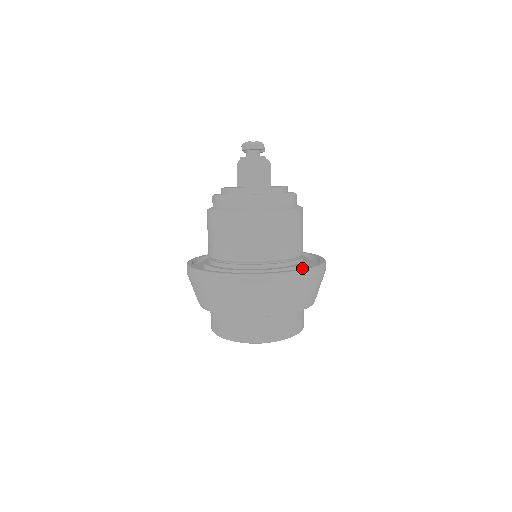
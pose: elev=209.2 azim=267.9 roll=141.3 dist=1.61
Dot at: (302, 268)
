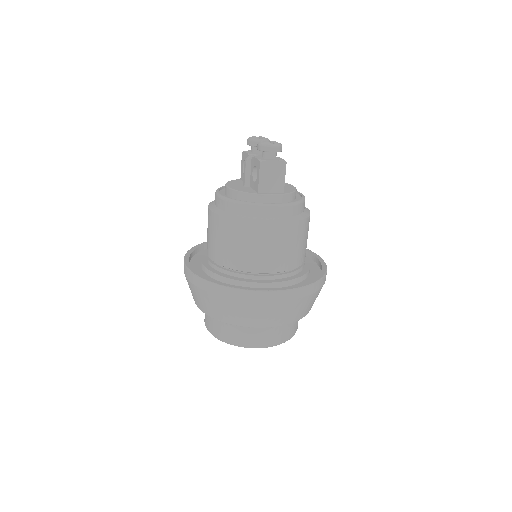
Dot at: (317, 277)
